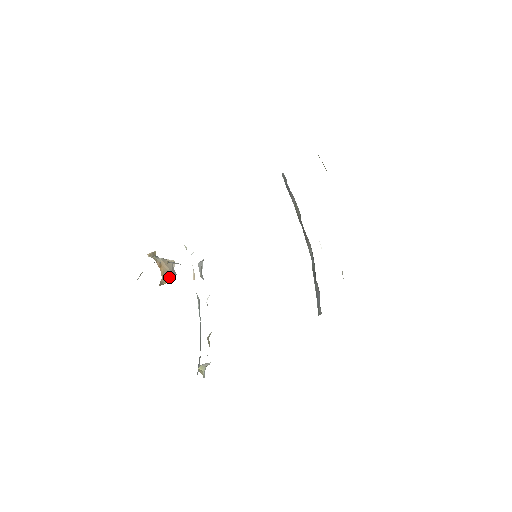
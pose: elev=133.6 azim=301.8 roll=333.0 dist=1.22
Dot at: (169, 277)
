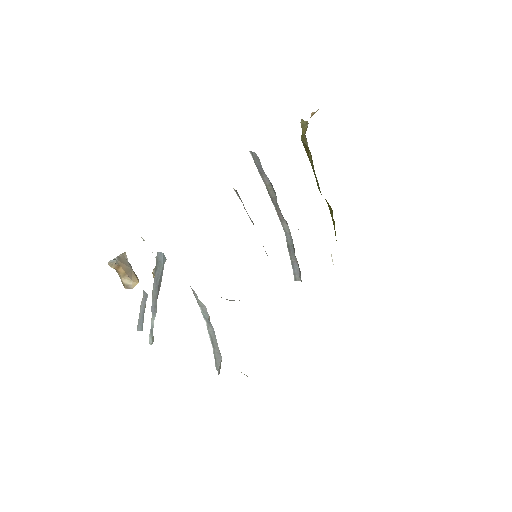
Dot at: (133, 276)
